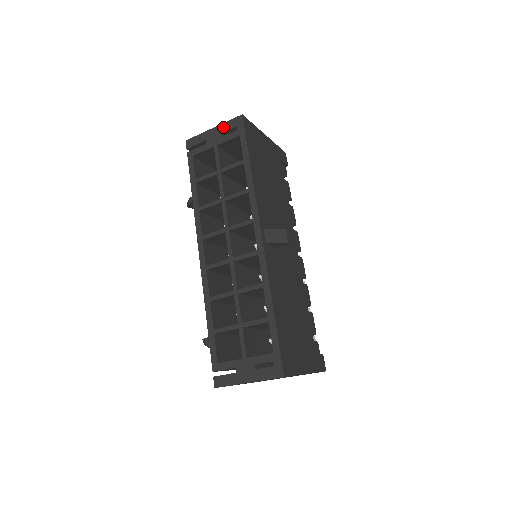
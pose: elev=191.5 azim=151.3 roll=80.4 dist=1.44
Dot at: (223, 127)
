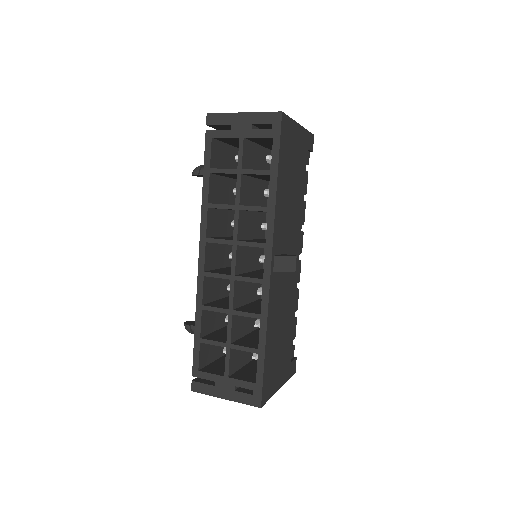
Dot at: (255, 117)
